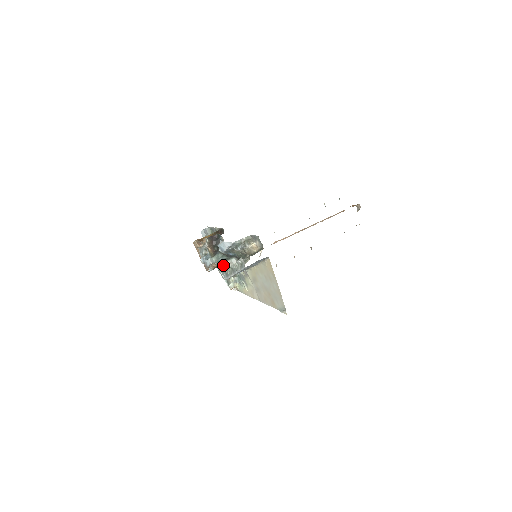
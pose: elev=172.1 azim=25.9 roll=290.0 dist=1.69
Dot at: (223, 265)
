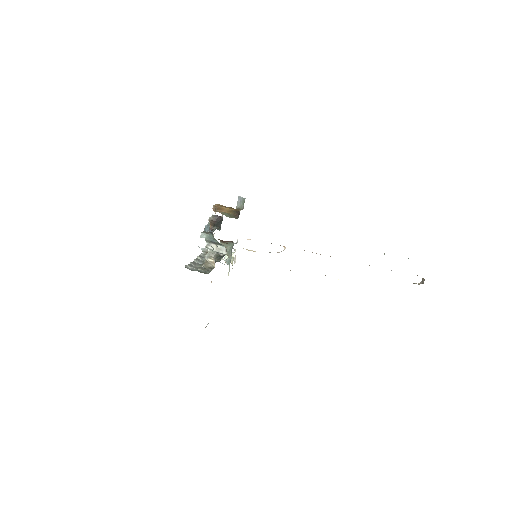
Dot at: occluded
